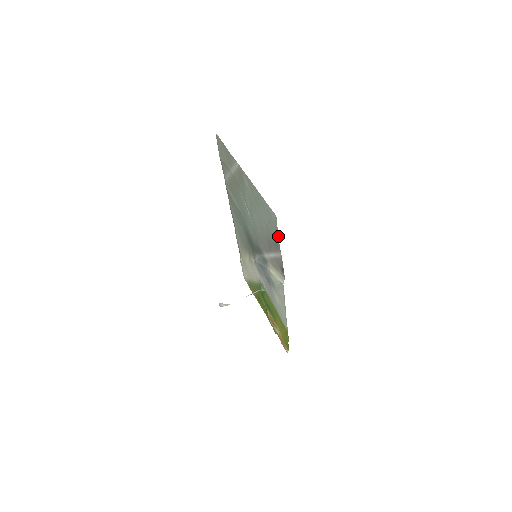
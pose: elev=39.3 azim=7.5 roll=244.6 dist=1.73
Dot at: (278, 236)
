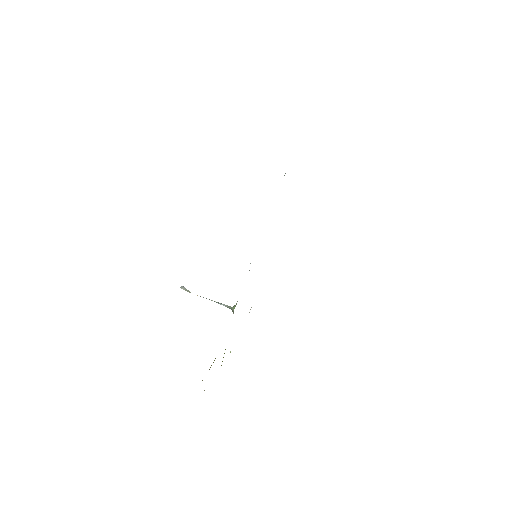
Dot at: occluded
